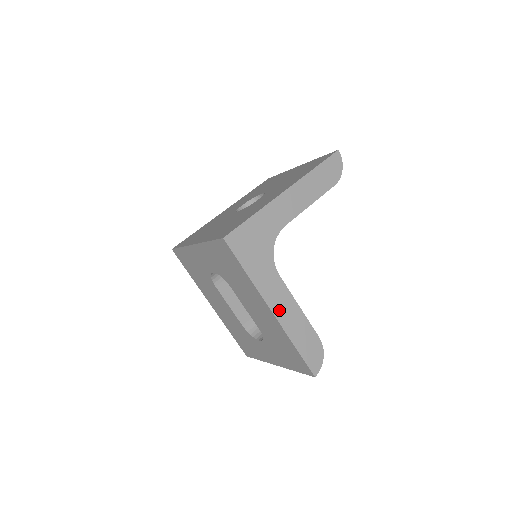
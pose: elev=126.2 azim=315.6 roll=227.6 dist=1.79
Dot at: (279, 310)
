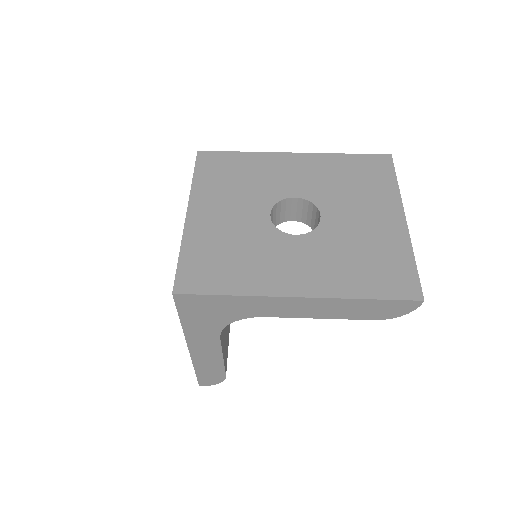
Dot at: (198, 351)
